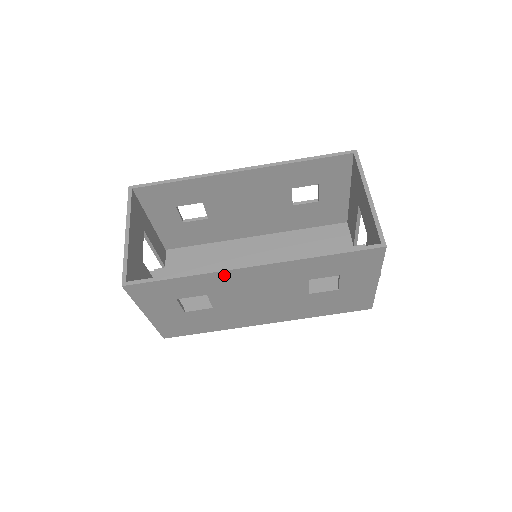
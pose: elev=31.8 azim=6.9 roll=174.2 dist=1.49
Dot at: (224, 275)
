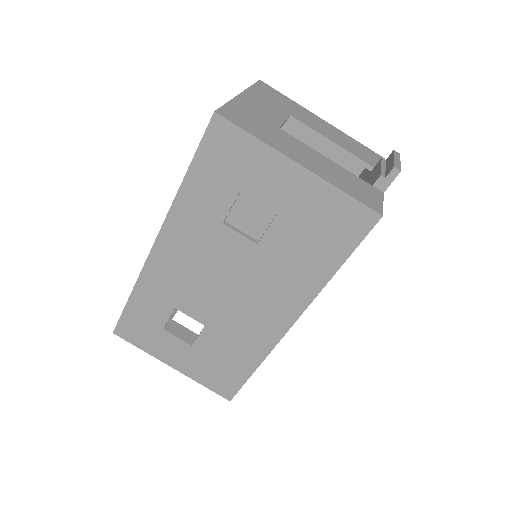
Dot at: (152, 271)
